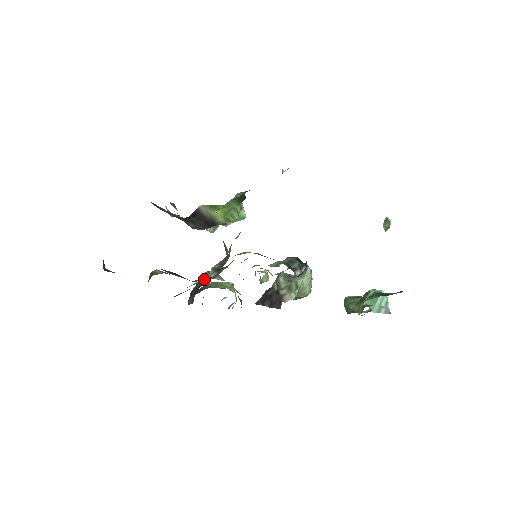
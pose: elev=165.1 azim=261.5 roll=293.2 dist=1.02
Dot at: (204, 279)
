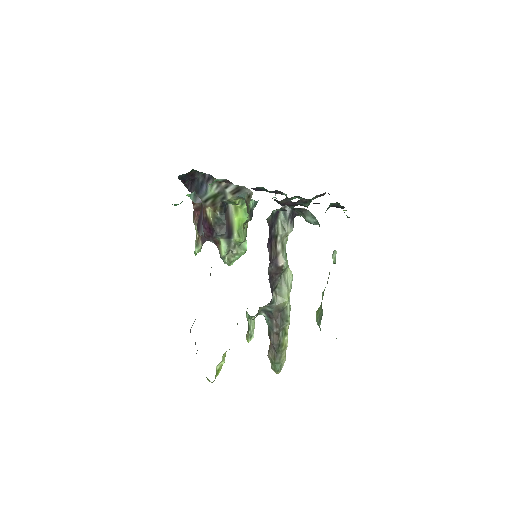
Dot at: occluded
